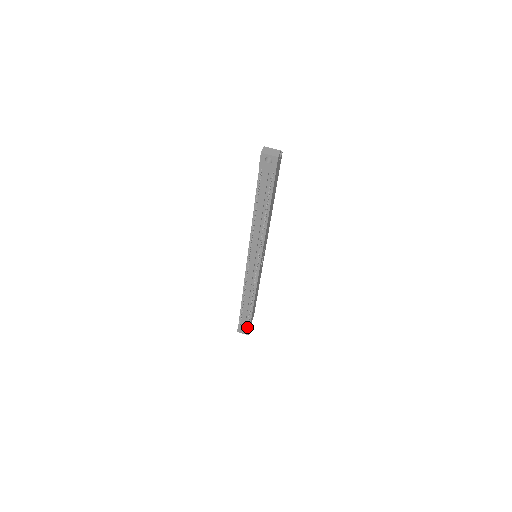
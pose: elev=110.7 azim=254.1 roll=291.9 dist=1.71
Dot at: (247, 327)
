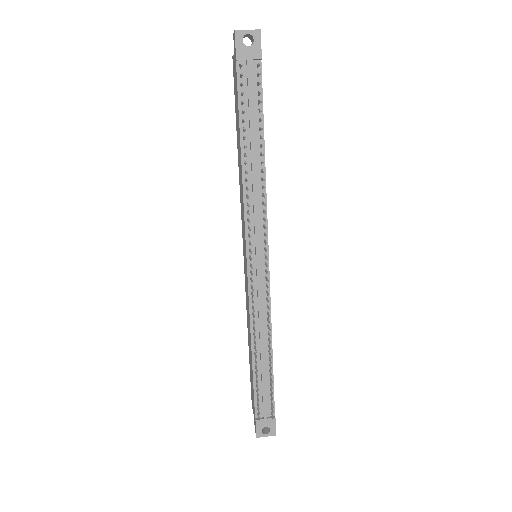
Dot at: (272, 411)
